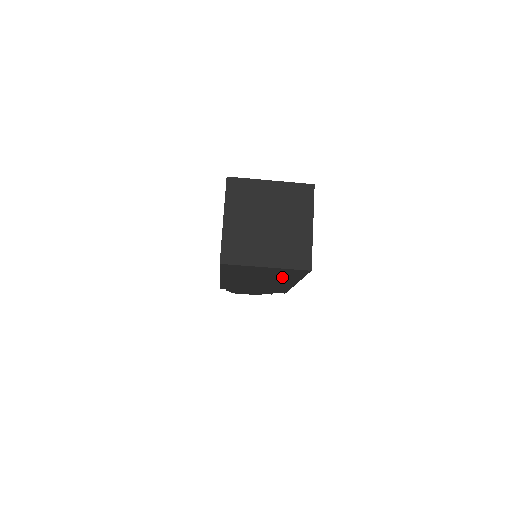
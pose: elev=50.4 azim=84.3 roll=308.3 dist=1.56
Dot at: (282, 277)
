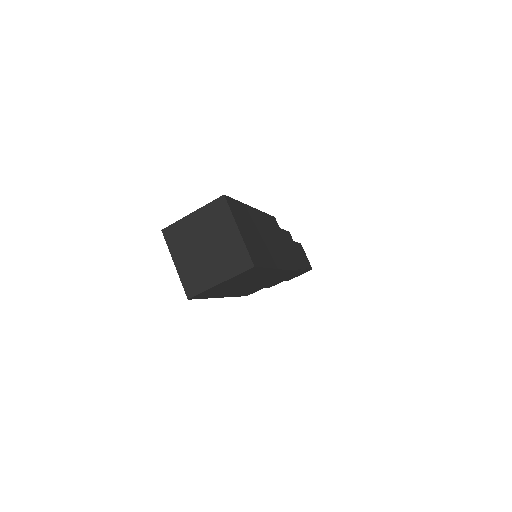
Dot at: (254, 276)
